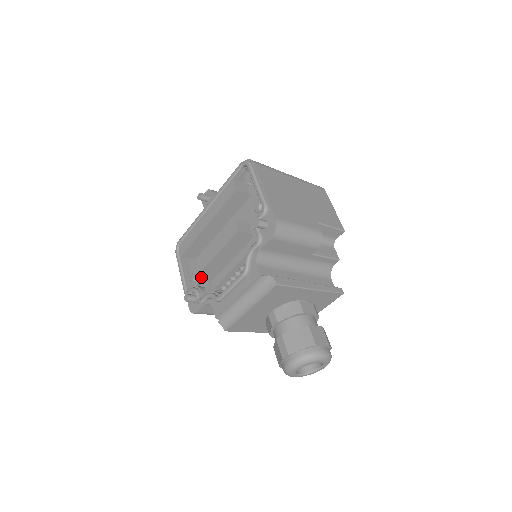
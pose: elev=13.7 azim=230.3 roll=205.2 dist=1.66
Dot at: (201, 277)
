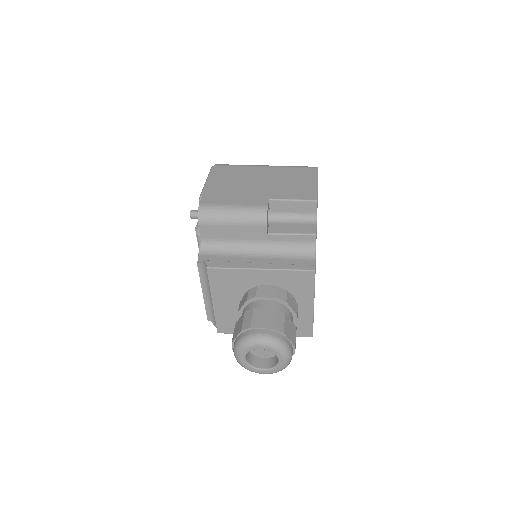
Dot at: occluded
